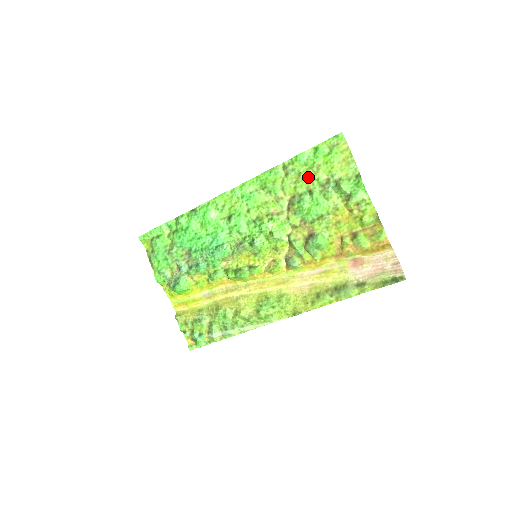
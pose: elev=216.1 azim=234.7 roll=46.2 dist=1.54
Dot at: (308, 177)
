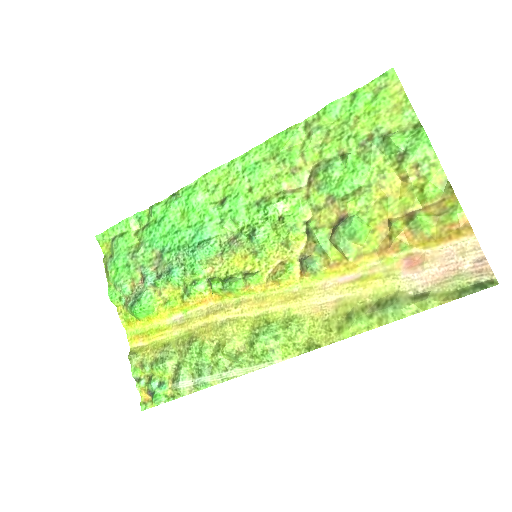
Dot at: (341, 135)
